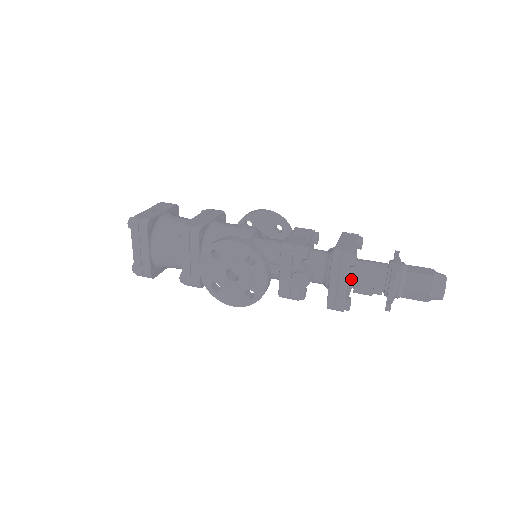
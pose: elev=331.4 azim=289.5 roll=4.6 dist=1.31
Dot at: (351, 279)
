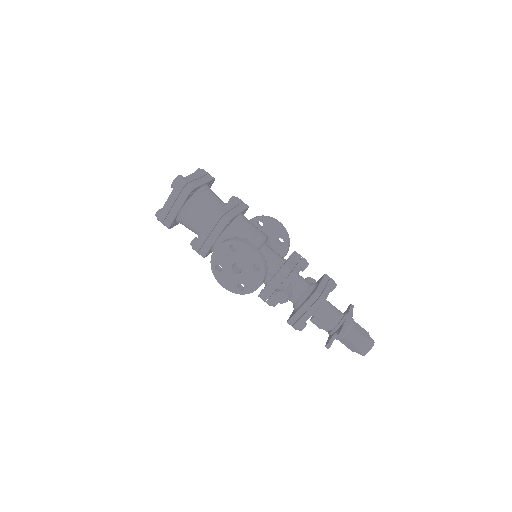
Dot at: occluded
